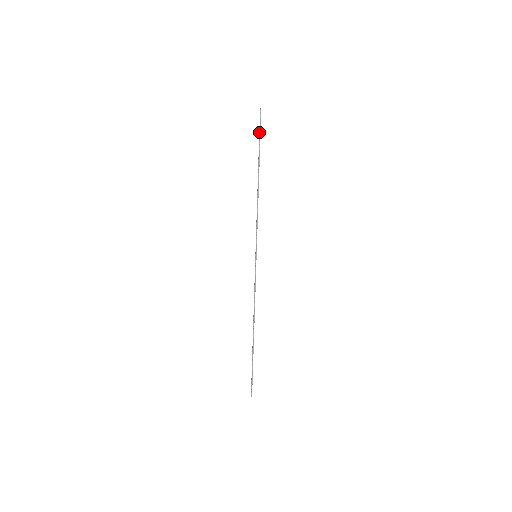
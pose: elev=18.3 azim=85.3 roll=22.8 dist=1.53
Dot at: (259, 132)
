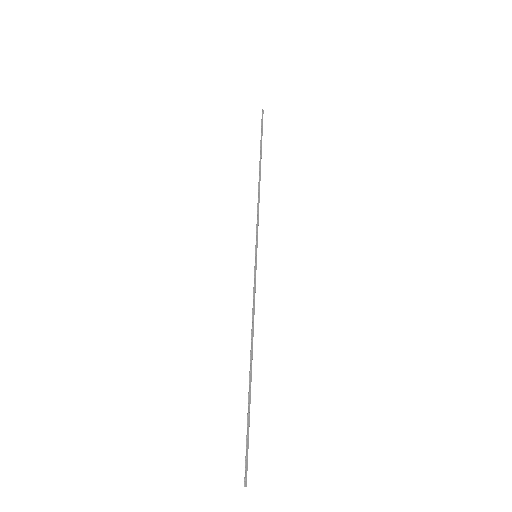
Dot at: (261, 130)
